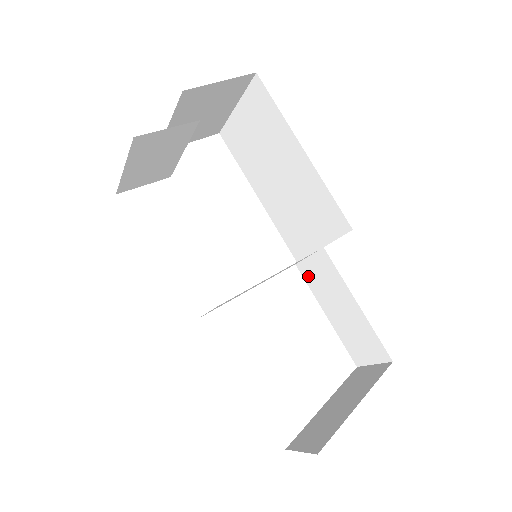
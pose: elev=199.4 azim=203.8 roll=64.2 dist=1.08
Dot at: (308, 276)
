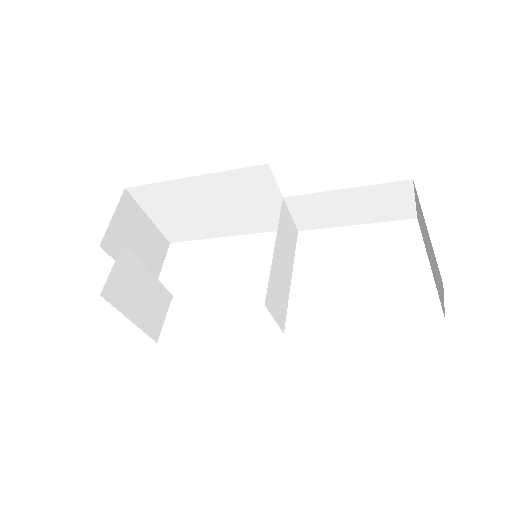
Dot at: (311, 224)
